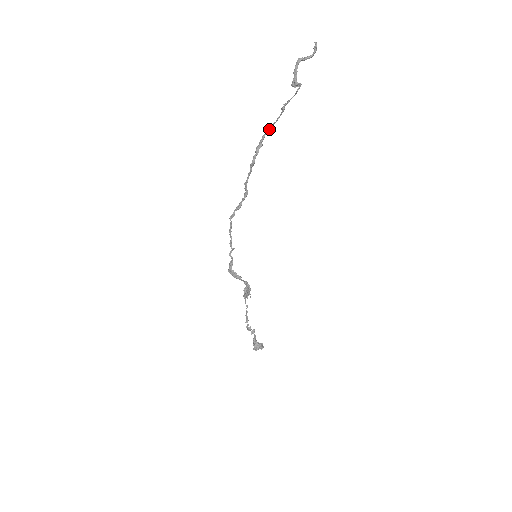
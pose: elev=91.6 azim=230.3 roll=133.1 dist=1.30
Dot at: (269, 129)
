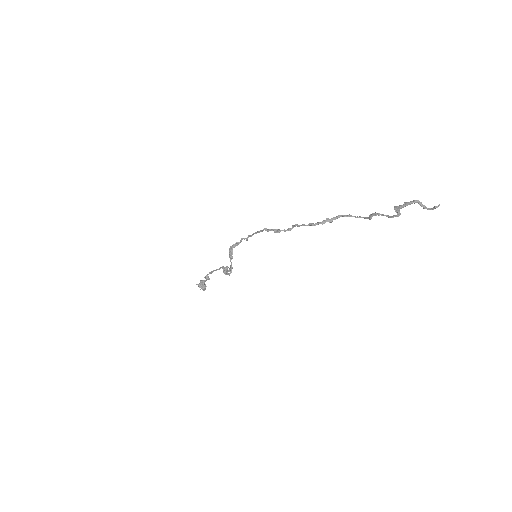
Dot at: (348, 216)
